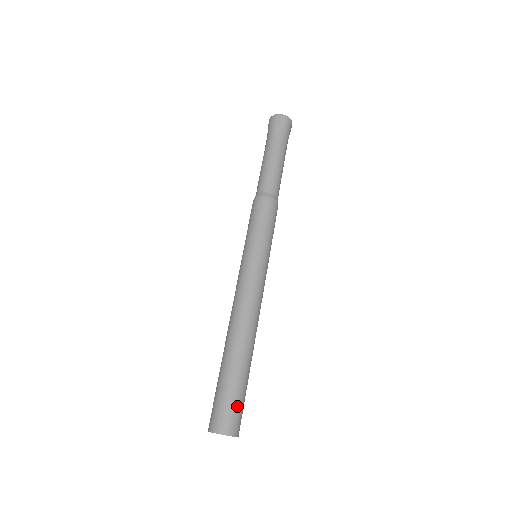
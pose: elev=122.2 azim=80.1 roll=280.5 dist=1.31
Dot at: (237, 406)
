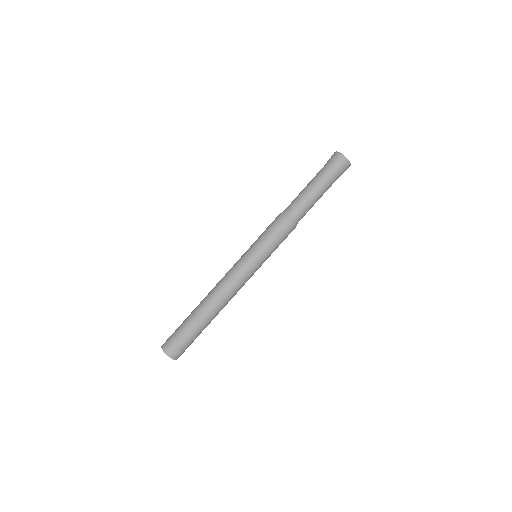
Dot at: (186, 345)
